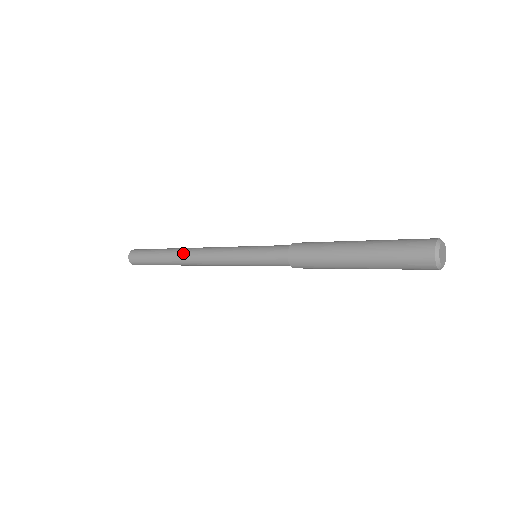
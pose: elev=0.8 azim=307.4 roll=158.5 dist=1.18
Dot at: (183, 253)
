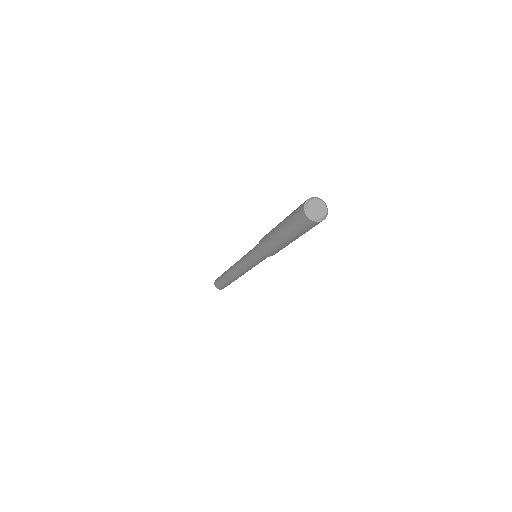
Dot at: occluded
